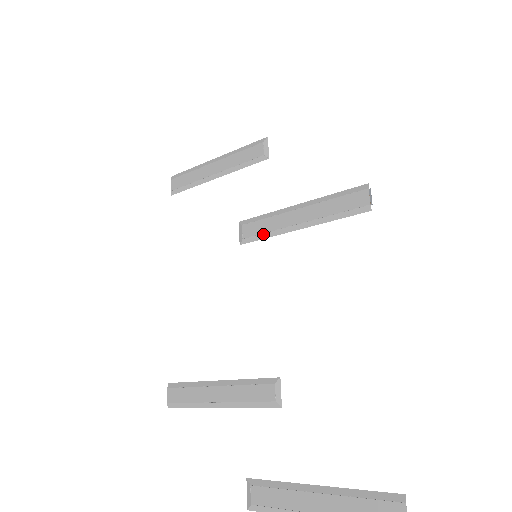
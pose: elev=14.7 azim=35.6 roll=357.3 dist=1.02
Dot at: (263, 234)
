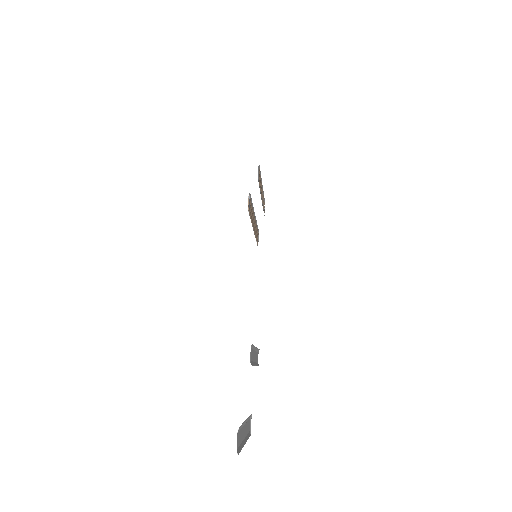
Dot at: (256, 239)
